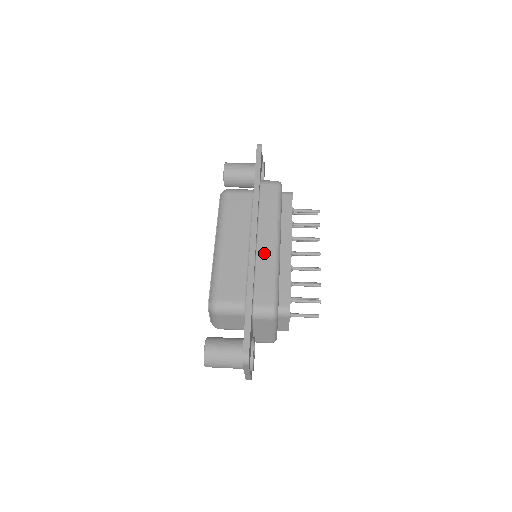
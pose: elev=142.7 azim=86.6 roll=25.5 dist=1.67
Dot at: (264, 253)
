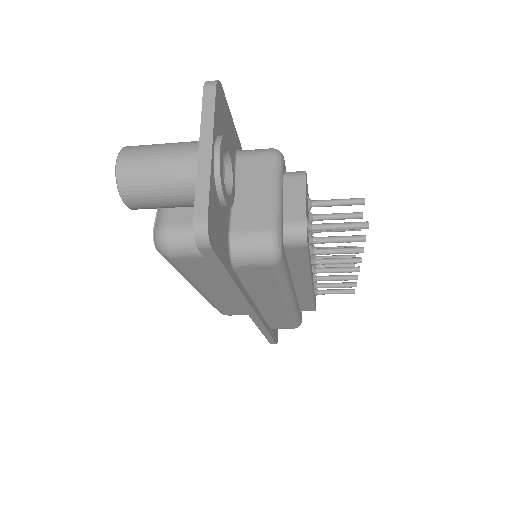
Dot at: occluded
